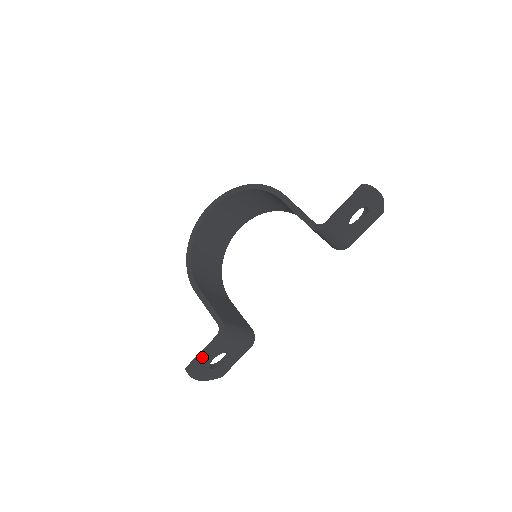
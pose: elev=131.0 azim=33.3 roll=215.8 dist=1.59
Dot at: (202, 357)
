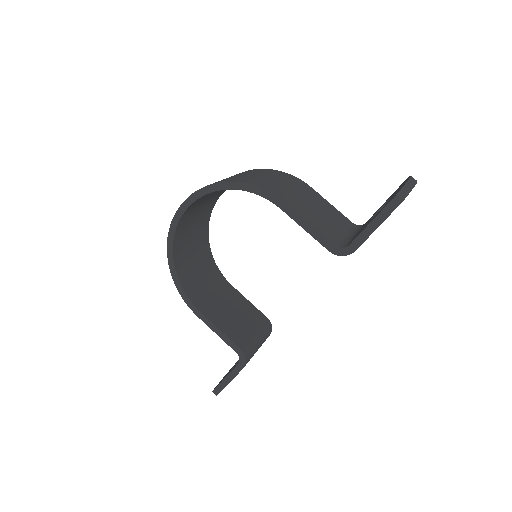
Dot at: (228, 383)
